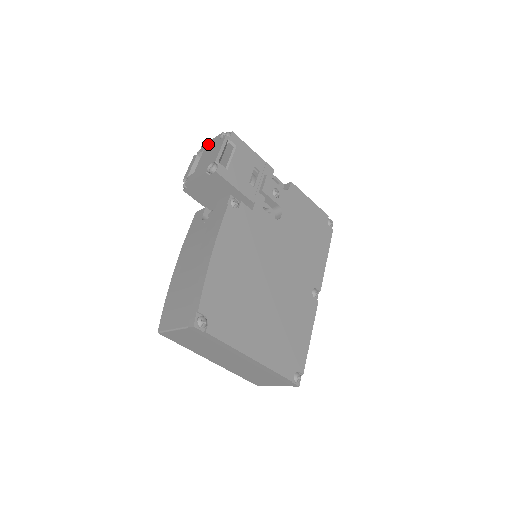
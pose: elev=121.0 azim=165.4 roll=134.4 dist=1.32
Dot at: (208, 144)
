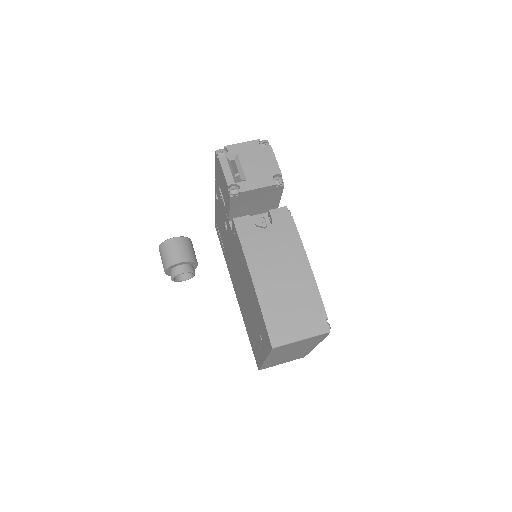
Dot at: (240, 147)
